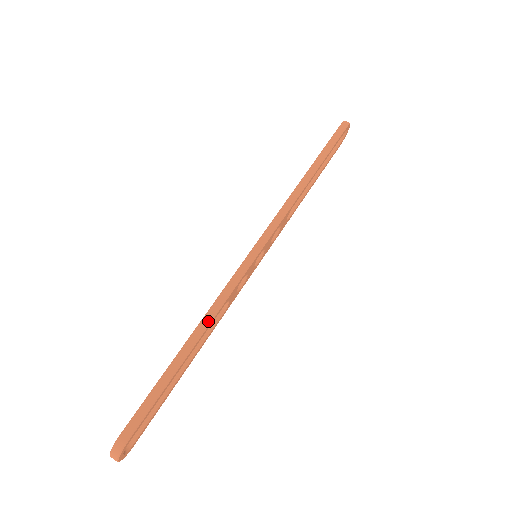
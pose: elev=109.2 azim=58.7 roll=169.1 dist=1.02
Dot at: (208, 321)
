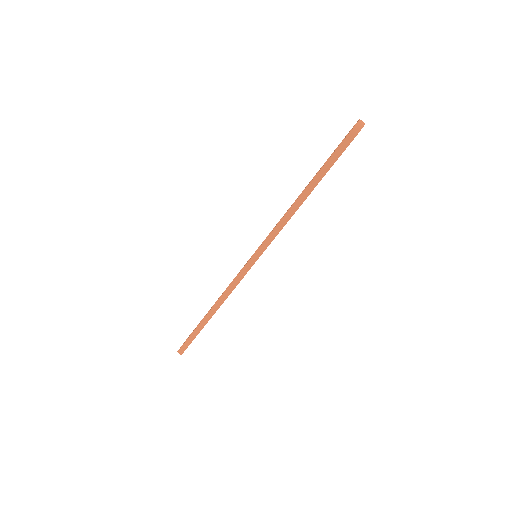
Dot at: (219, 305)
